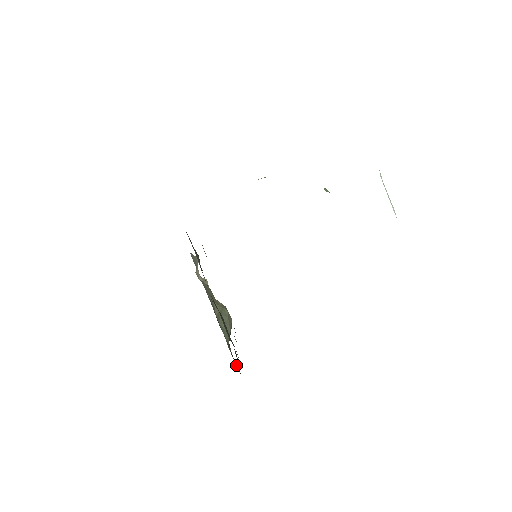
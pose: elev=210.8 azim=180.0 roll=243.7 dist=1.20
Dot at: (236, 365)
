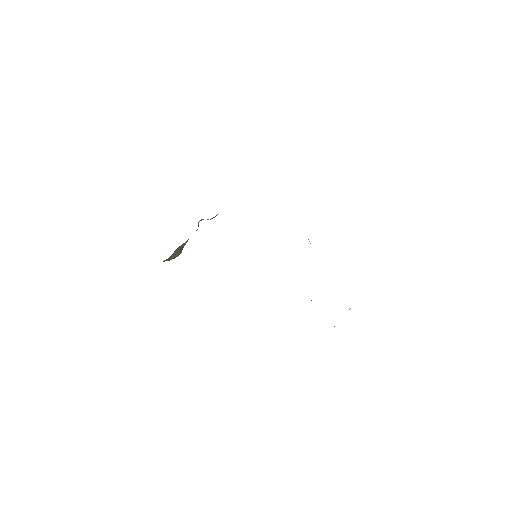
Dot at: occluded
